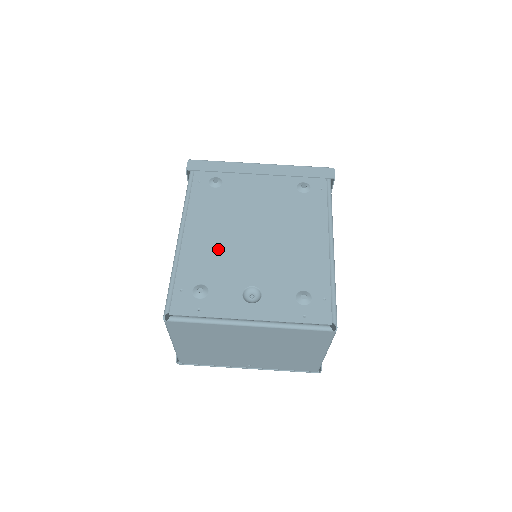
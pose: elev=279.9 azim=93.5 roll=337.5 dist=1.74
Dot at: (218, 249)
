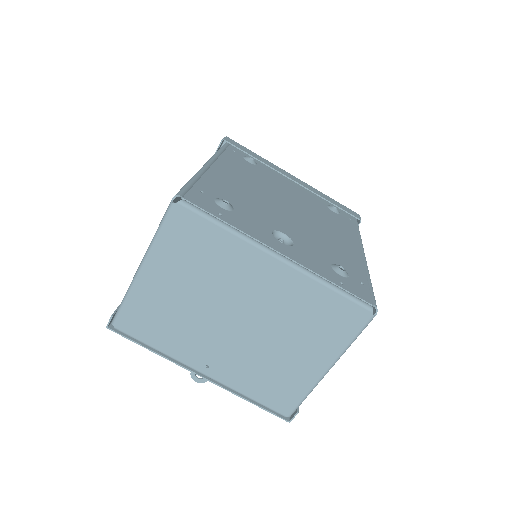
Dot at: (248, 192)
